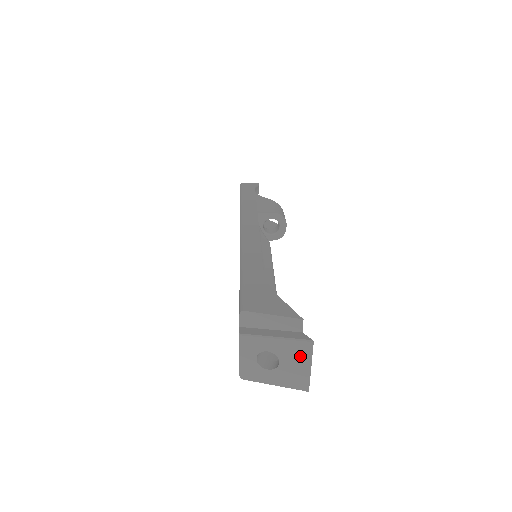
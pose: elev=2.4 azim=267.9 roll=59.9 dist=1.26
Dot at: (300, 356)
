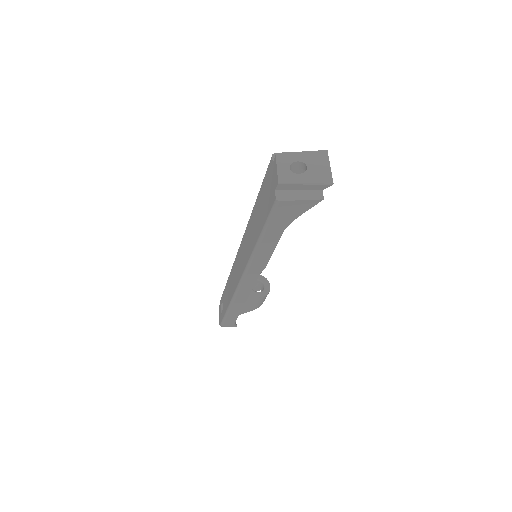
Dot at: (321, 160)
